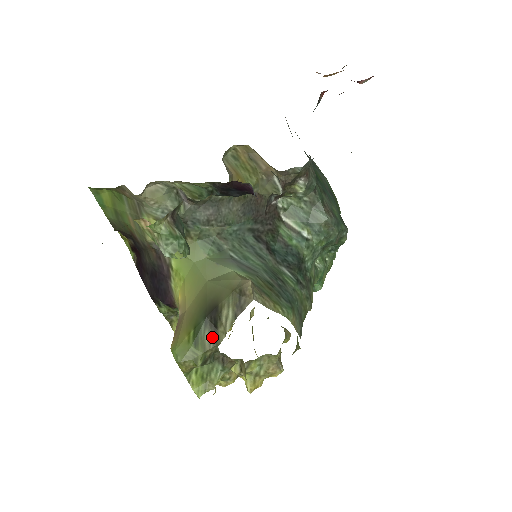
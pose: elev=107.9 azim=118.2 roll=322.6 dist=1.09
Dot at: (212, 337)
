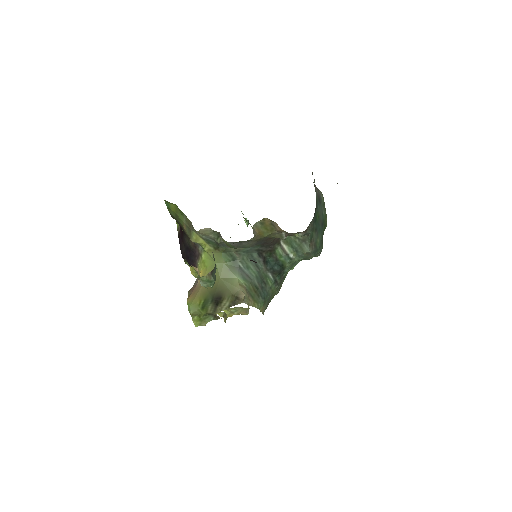
Dot at: (213, 308)
